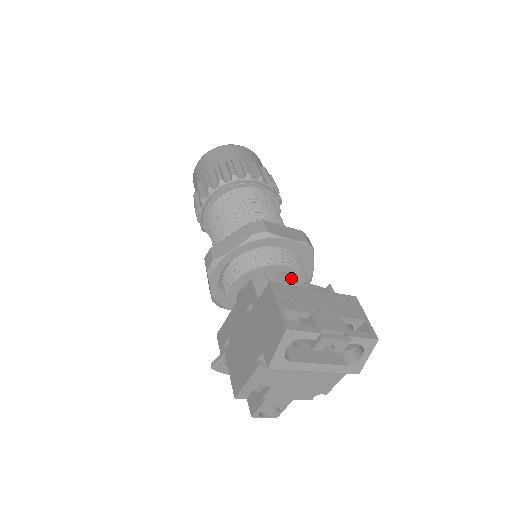
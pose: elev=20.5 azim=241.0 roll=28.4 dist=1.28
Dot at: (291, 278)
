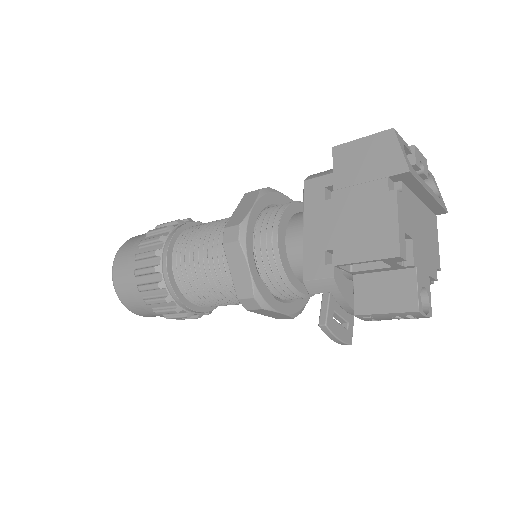
Dot at: occluded
